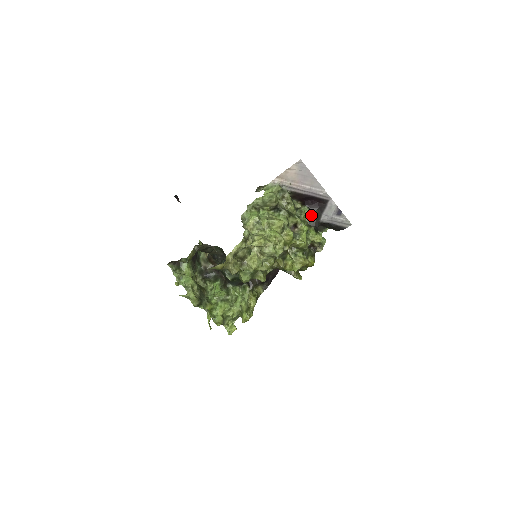
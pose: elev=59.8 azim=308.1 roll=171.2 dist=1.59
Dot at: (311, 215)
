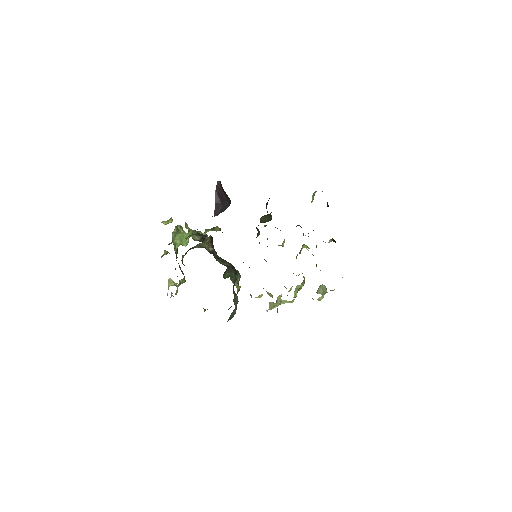
Dot at: occluded
